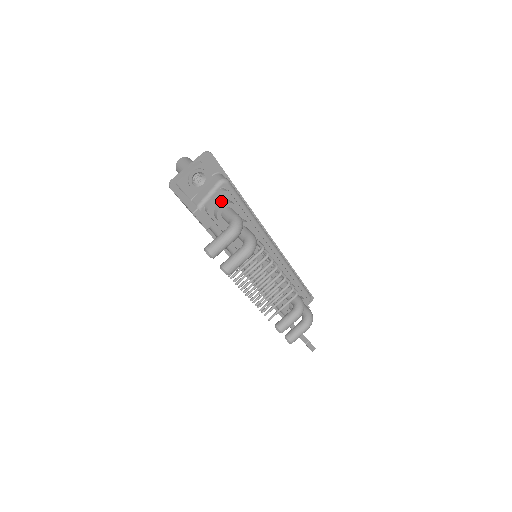
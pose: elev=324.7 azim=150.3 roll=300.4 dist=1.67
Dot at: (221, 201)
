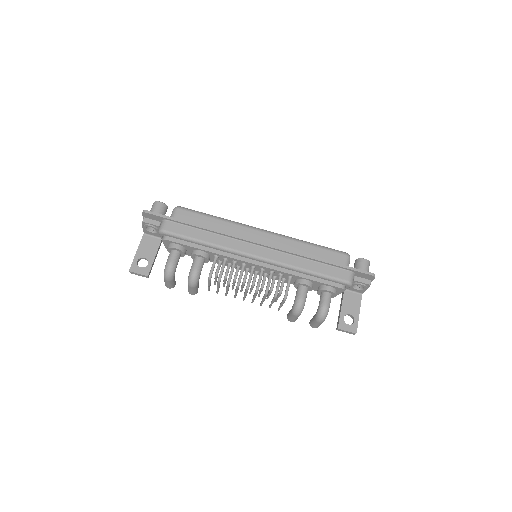
Dot at: (168, 244)
